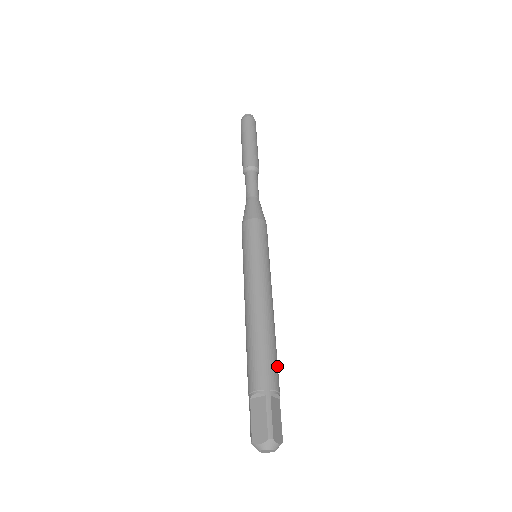
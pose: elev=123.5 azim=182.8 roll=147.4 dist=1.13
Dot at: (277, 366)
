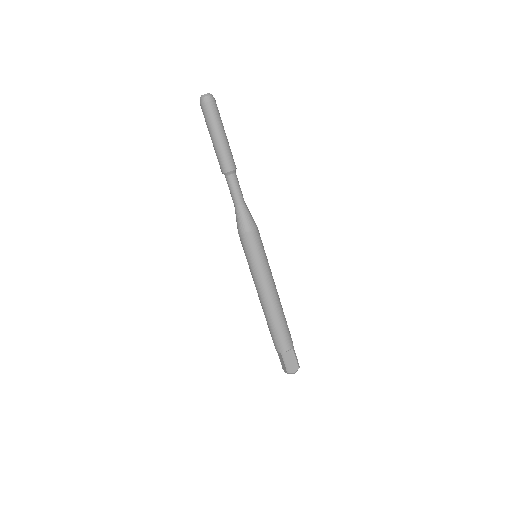
Dot at: occluded
